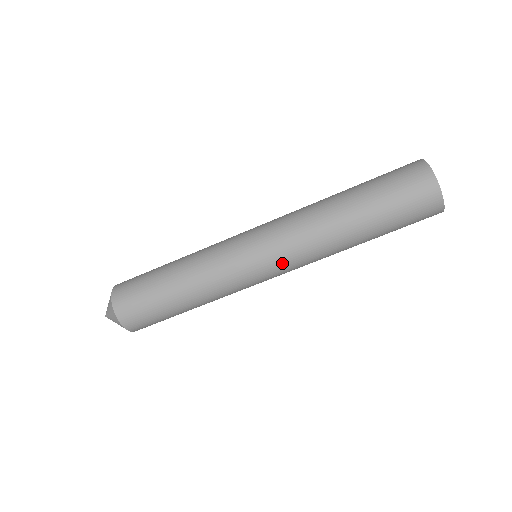
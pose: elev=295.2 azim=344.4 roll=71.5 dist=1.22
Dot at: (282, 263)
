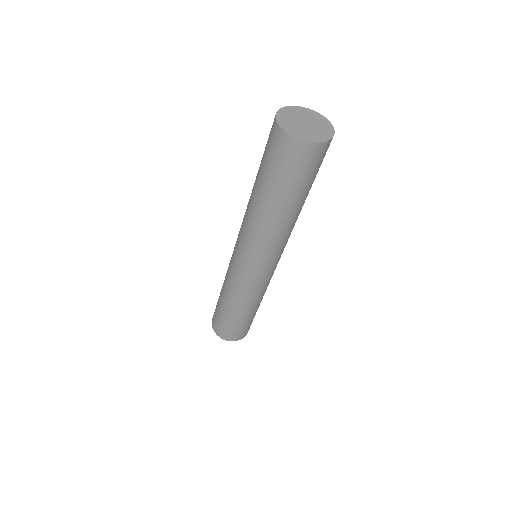
Dot at: (273, 259)
